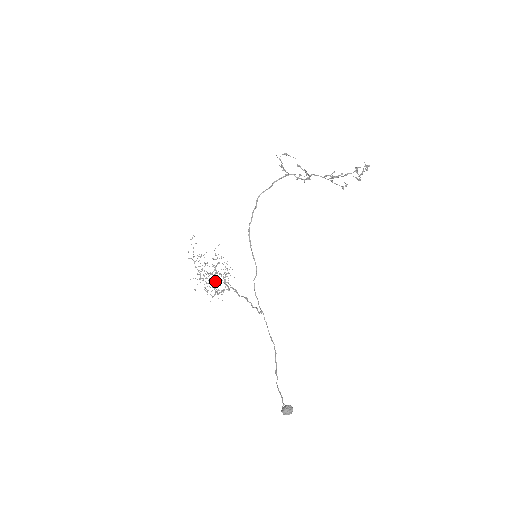
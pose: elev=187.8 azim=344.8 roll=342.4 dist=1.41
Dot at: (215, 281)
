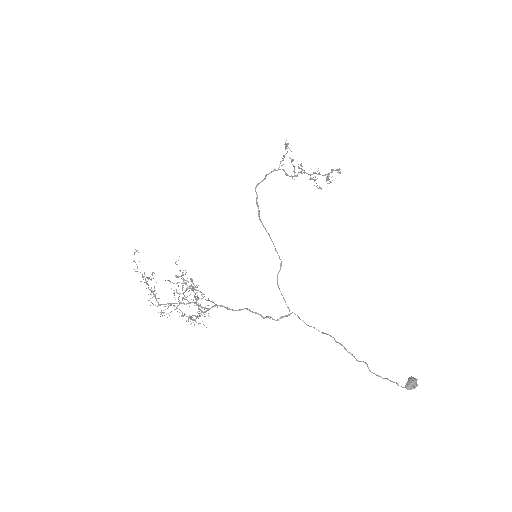
Dot at: (184, 304)
